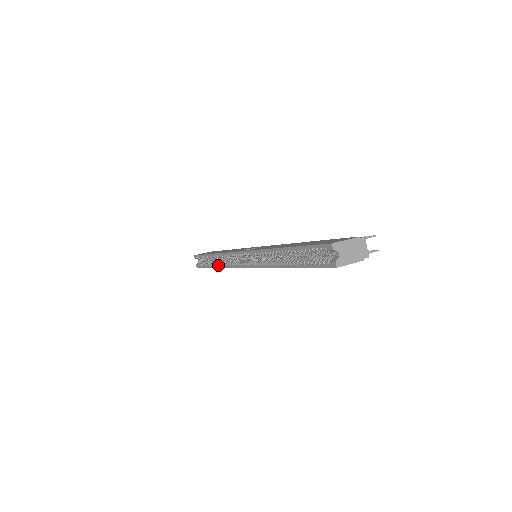
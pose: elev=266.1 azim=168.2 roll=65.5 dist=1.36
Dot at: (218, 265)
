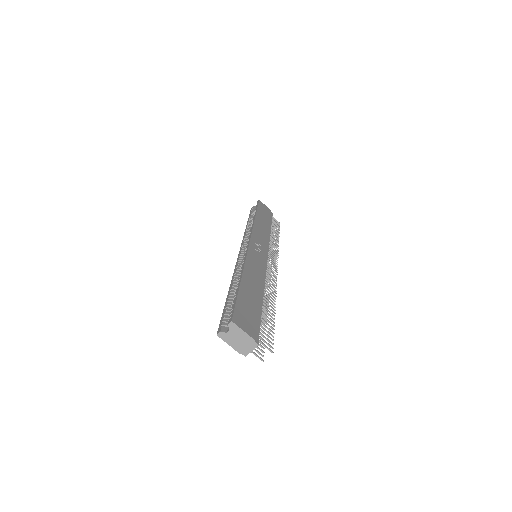
Dot at: (247, 227)
